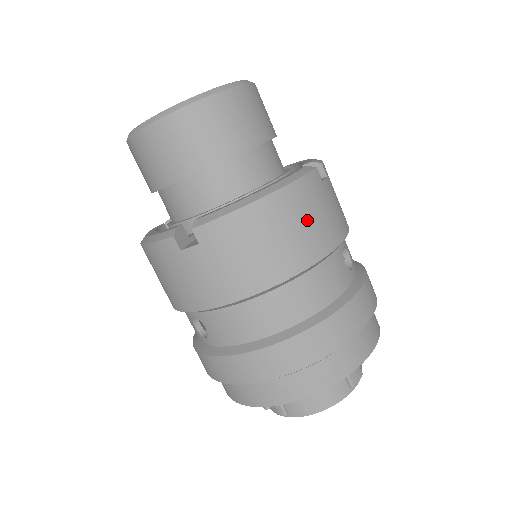
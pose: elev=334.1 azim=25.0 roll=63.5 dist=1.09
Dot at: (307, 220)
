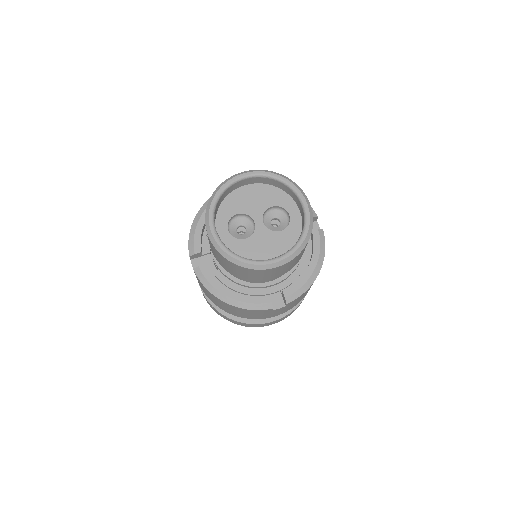
Dot at: (243, 313)
